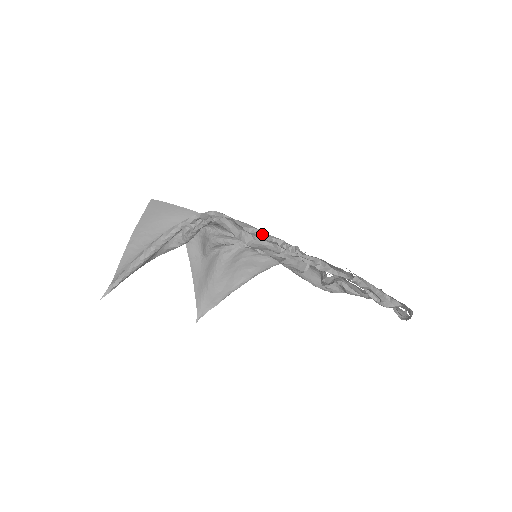
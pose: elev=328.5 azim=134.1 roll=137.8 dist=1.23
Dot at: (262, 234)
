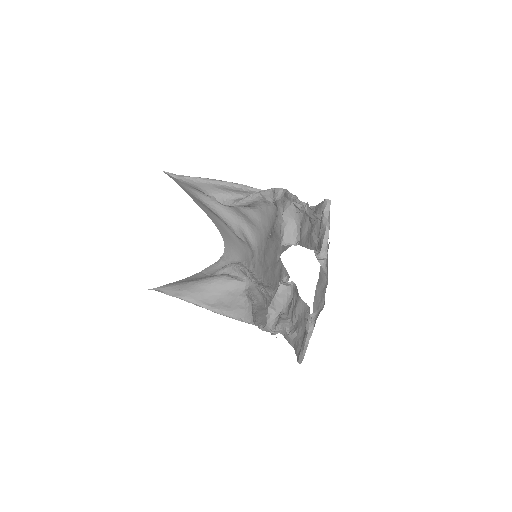
Dot at: (295, 196)
